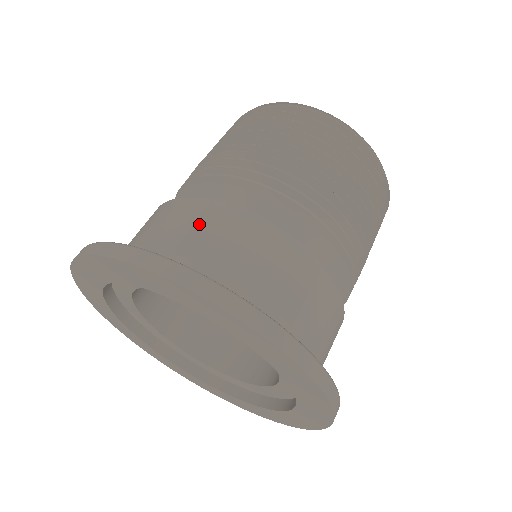
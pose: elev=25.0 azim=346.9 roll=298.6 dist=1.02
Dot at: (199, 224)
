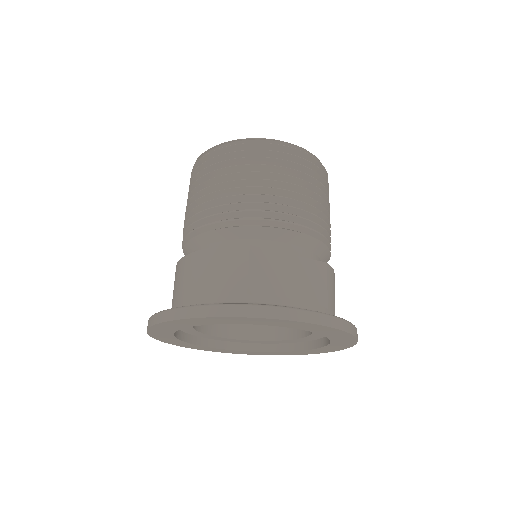
Dot at: (252, 266)
